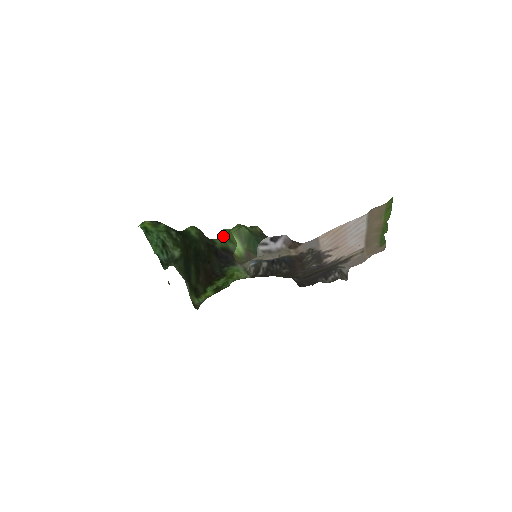
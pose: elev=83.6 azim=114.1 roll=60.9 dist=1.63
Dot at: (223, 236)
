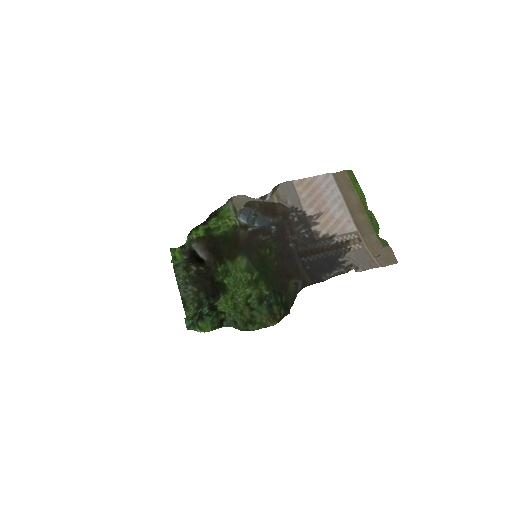
Dot at: occluded
